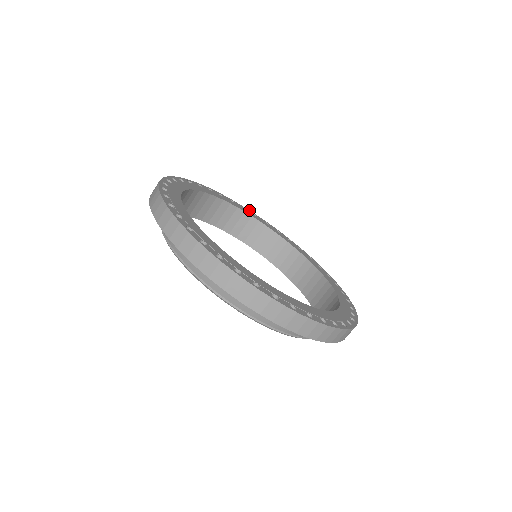
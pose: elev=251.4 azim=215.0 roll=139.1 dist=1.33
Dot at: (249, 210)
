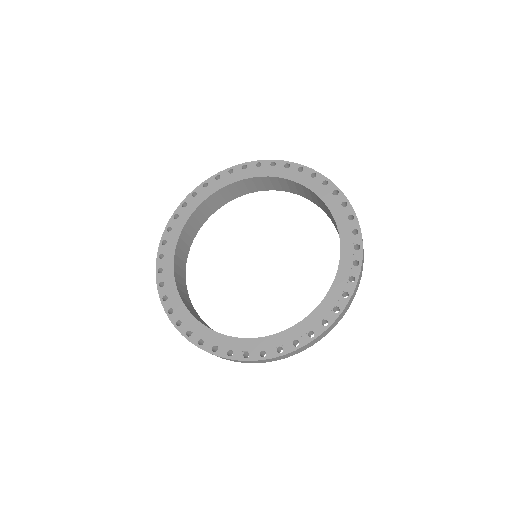
Dot at: (210, 178)
